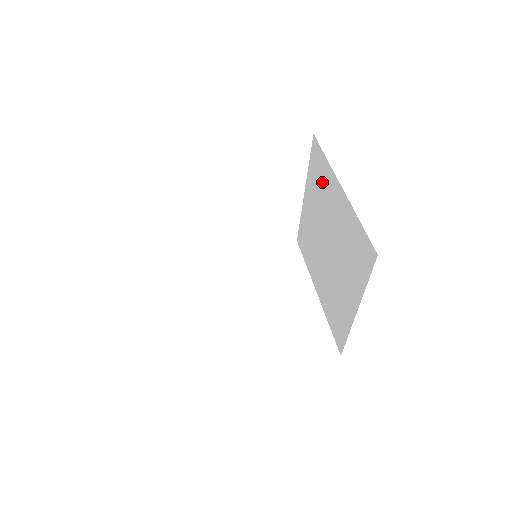
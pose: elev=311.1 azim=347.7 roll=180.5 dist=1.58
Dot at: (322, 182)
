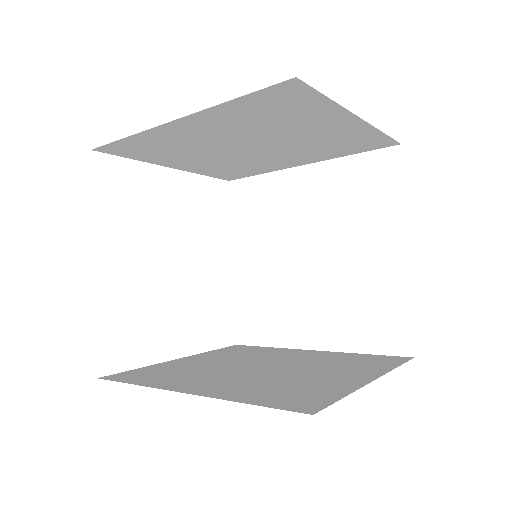
Dot at: (266, 204)
